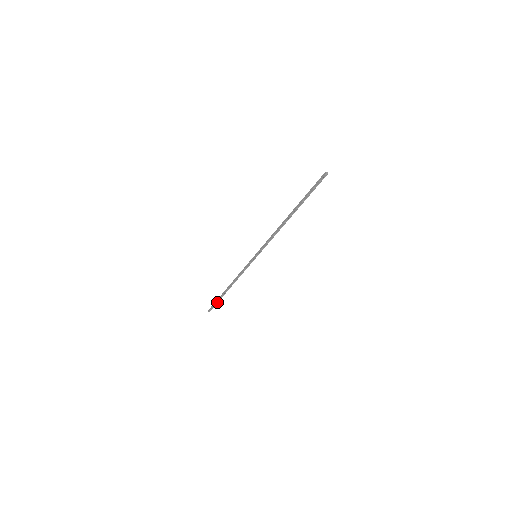
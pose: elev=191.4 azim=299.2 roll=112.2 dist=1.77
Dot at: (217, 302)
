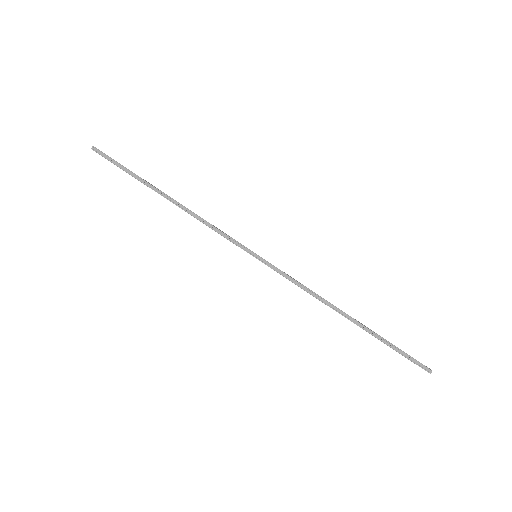
Dot at: (124, 169)
